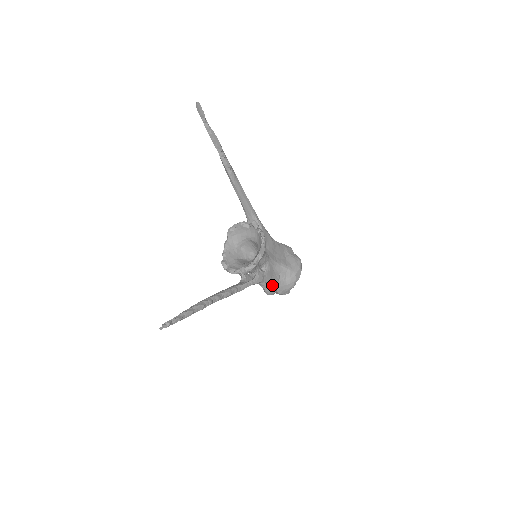
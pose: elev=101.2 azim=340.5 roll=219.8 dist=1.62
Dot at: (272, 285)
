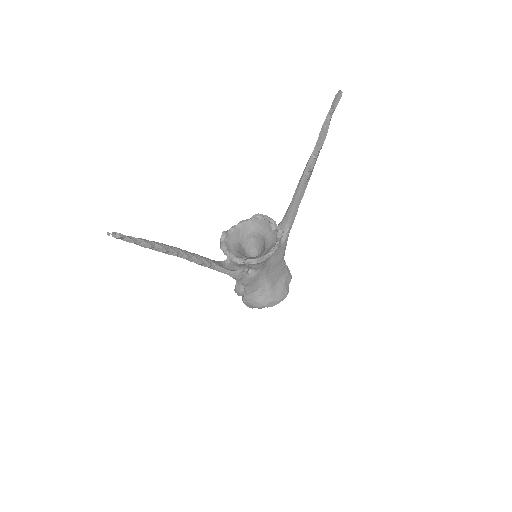
Dot at: (244, 289)
